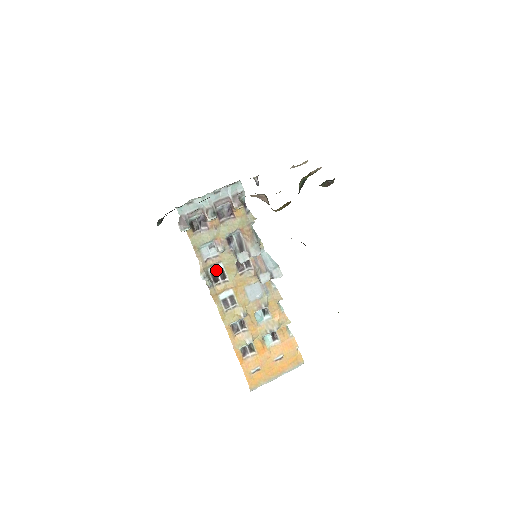
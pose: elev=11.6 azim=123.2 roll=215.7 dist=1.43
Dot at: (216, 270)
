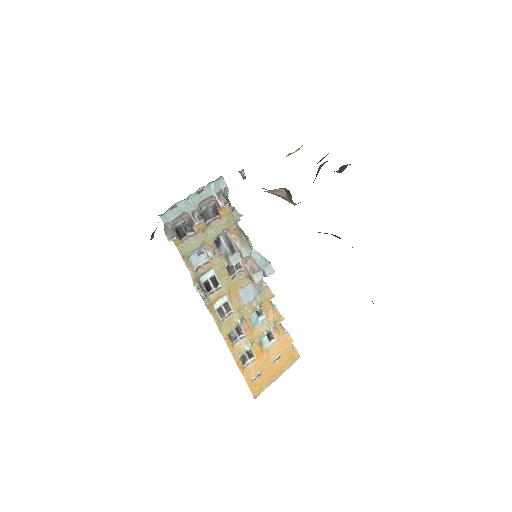
Dot at: (207, 278)
